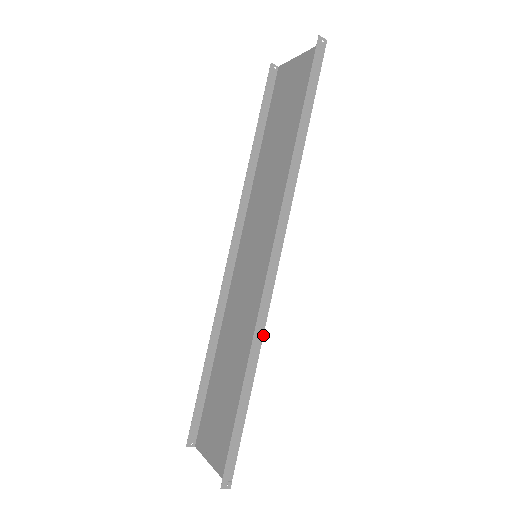
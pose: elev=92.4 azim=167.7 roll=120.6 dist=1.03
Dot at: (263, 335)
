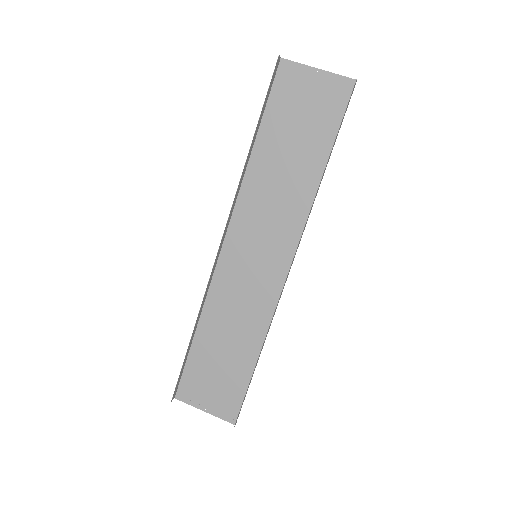
Dot at: occluded
